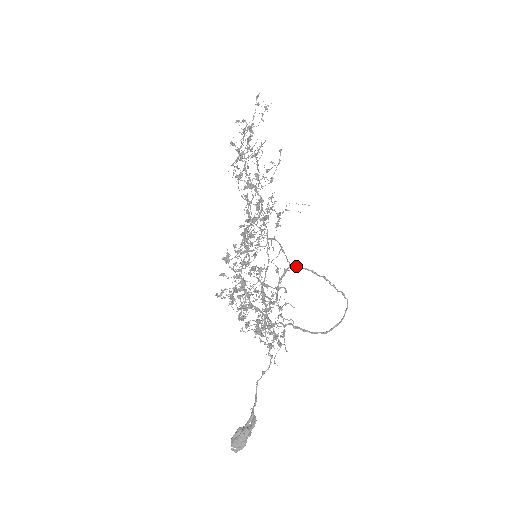
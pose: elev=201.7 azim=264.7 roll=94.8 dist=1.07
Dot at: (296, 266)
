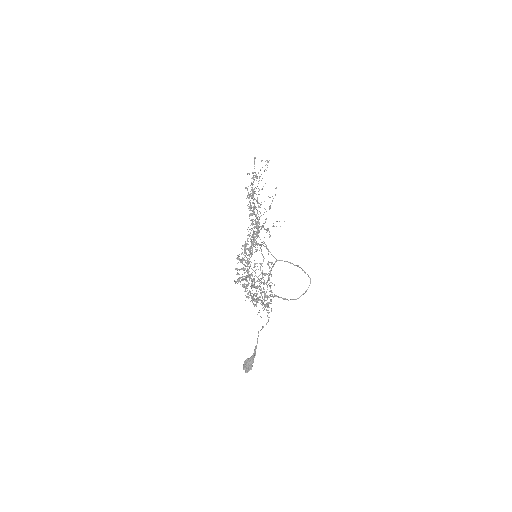
Dot at: (280, 260)
